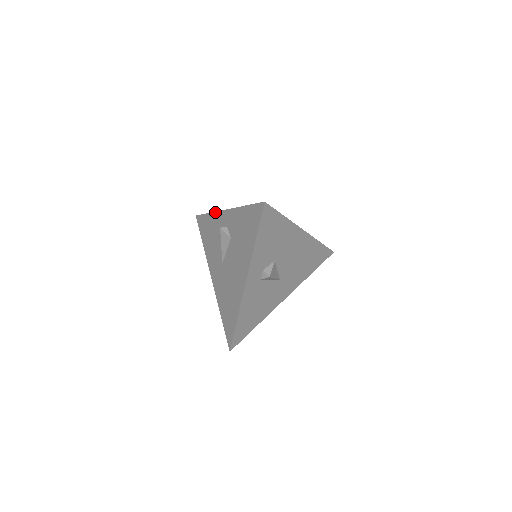
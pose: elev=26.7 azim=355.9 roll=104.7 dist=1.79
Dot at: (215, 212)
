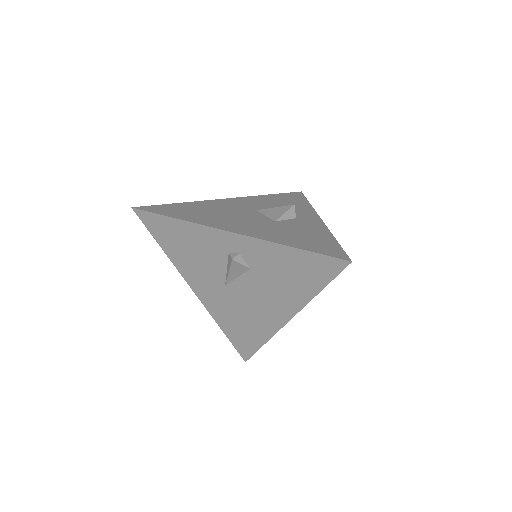
Dot at: (200, 225)
